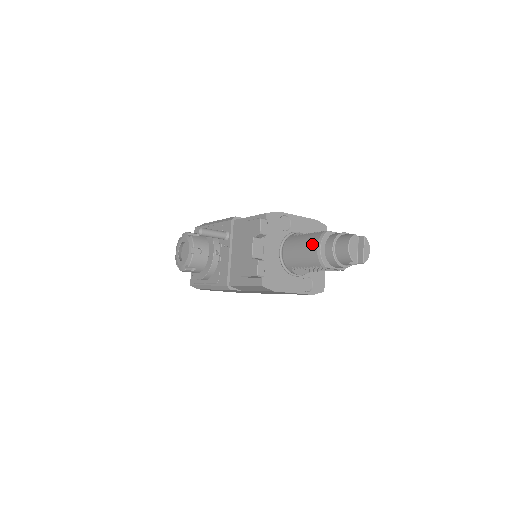
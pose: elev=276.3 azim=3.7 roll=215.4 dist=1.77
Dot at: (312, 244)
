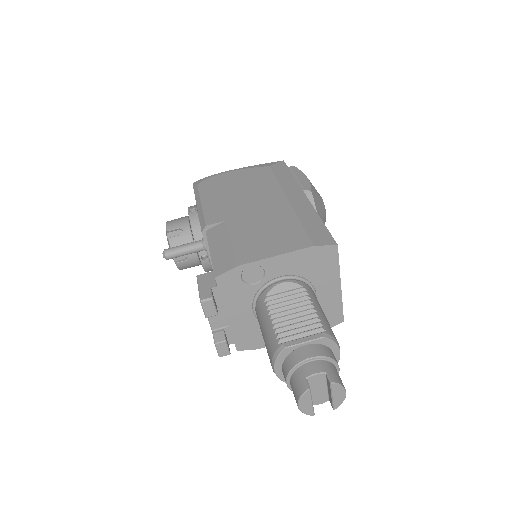
Dot at: (268, 354)
